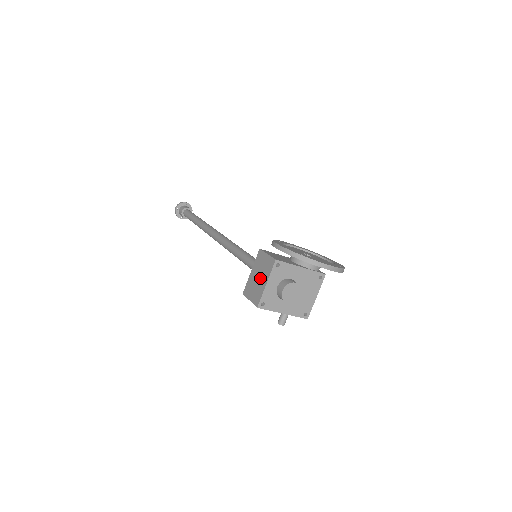
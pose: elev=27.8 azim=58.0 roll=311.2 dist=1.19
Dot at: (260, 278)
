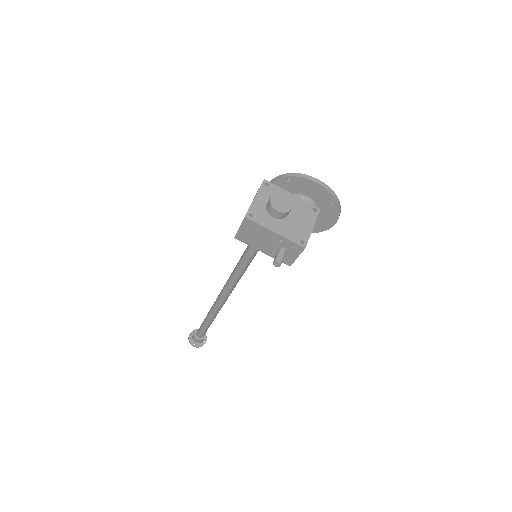
Dot at: occluded
